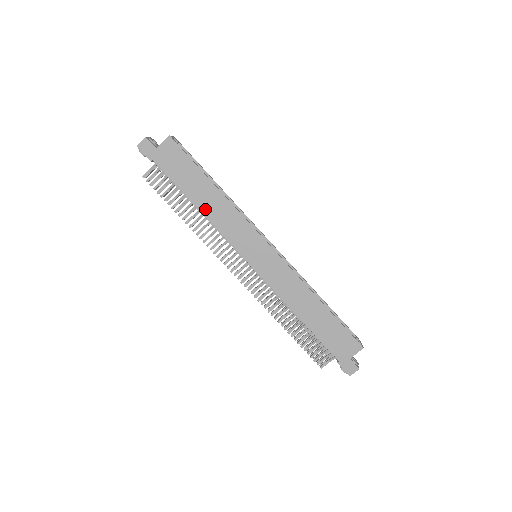
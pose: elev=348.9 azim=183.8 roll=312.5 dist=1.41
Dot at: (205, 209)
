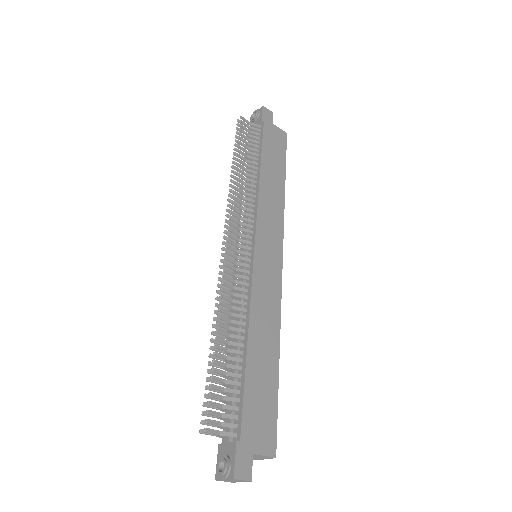
Dot at: (264, 180)
